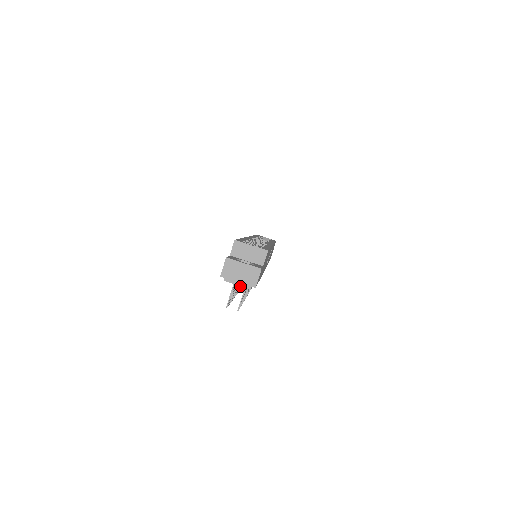
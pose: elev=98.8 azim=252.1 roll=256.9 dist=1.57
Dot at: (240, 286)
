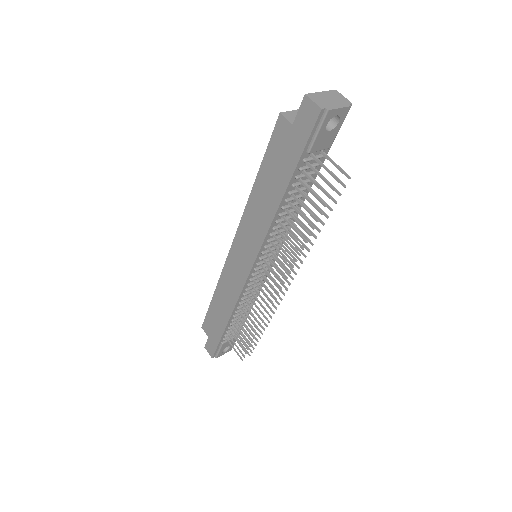
Dot at: (285, 267)
